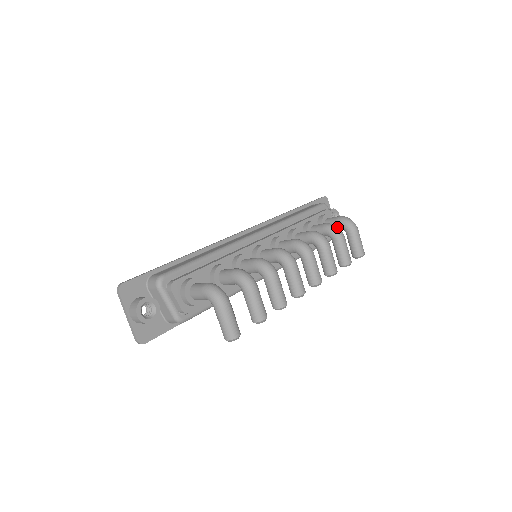
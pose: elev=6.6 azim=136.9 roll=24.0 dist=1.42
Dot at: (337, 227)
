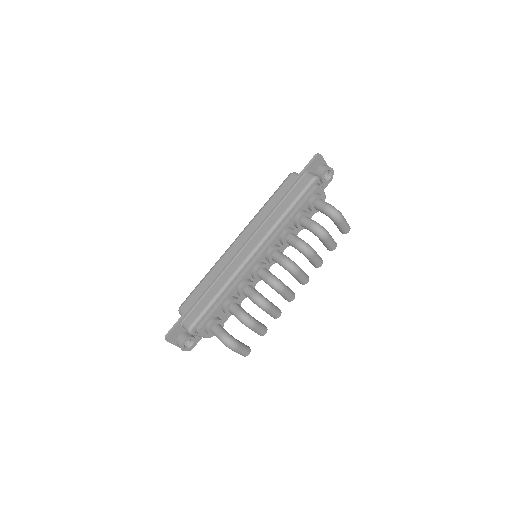
Dot at: (321, 230)
